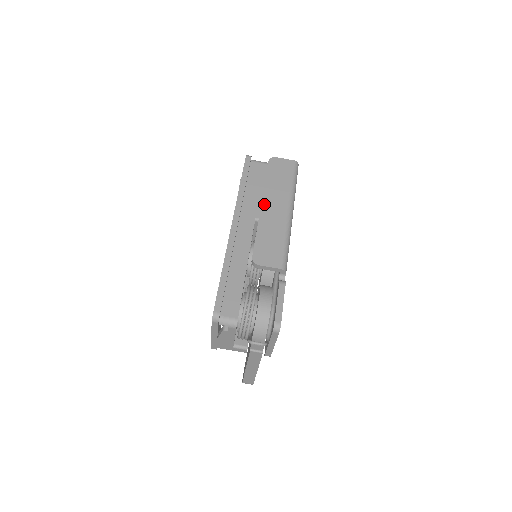
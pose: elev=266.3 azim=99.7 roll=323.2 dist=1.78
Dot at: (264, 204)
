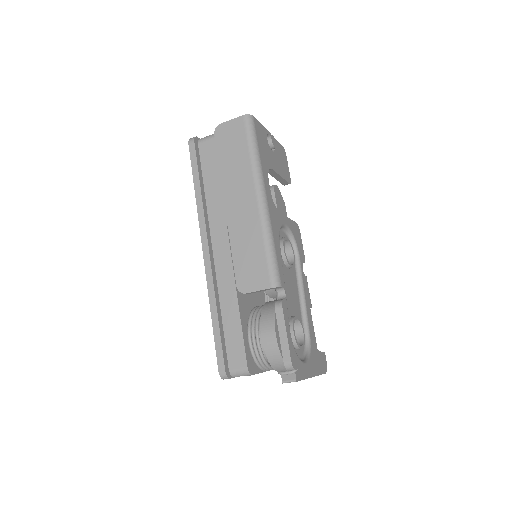
Dot at: (228, 204)
